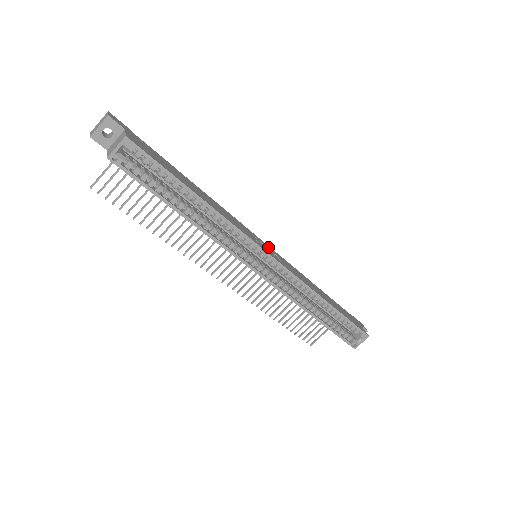
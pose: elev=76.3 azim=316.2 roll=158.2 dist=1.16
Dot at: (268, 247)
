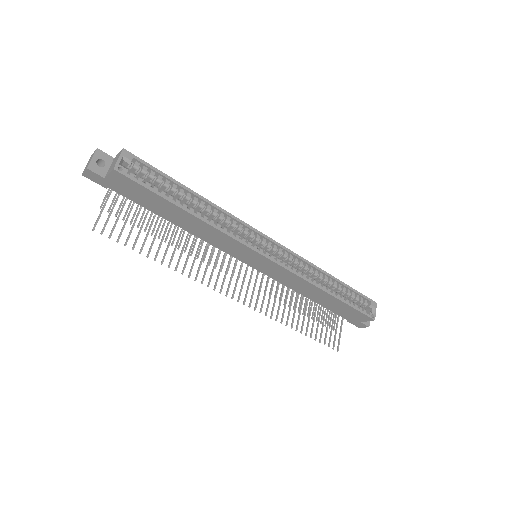
Dot at: occluded
